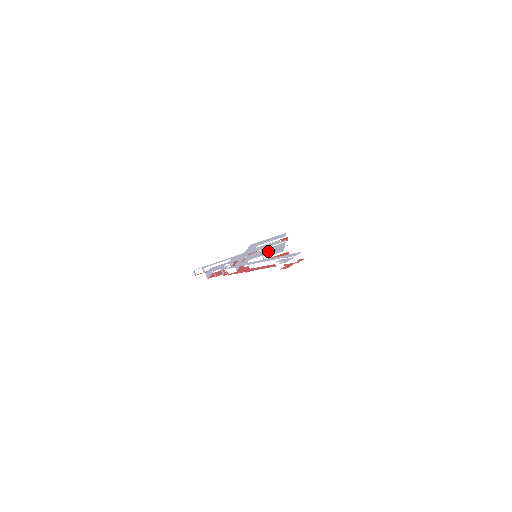
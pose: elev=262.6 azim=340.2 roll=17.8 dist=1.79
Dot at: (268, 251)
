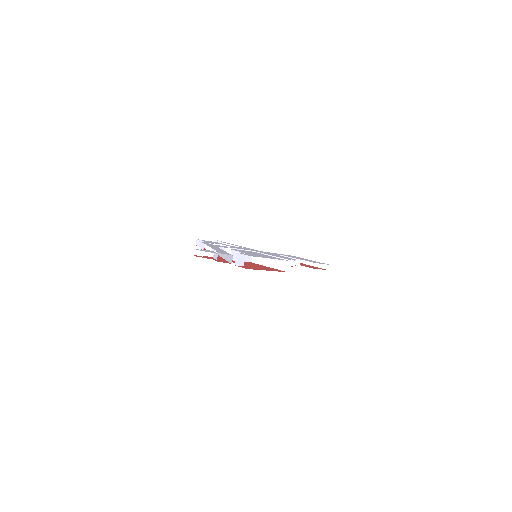
Dot at: occluded
